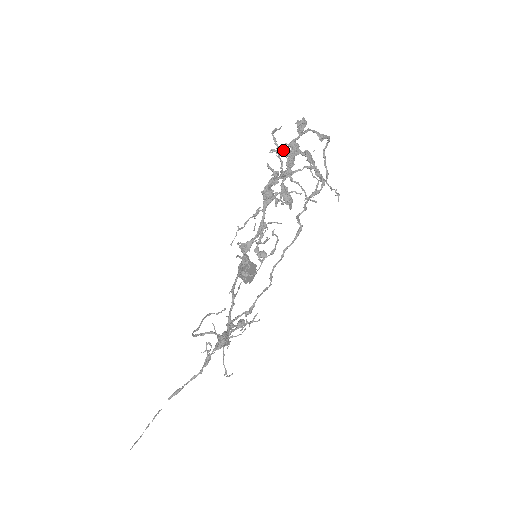
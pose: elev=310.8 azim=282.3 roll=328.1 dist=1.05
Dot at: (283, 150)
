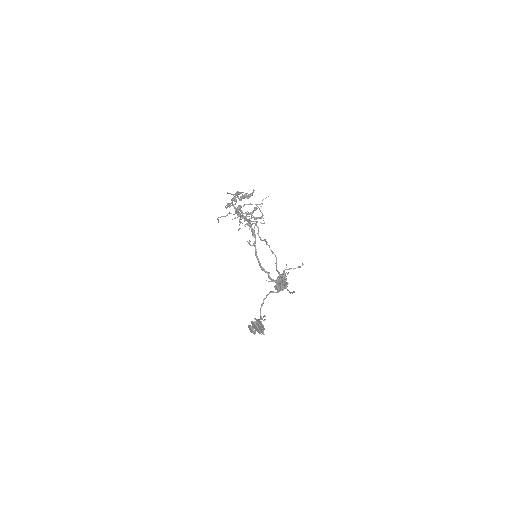
Dot at: (231, 194)
